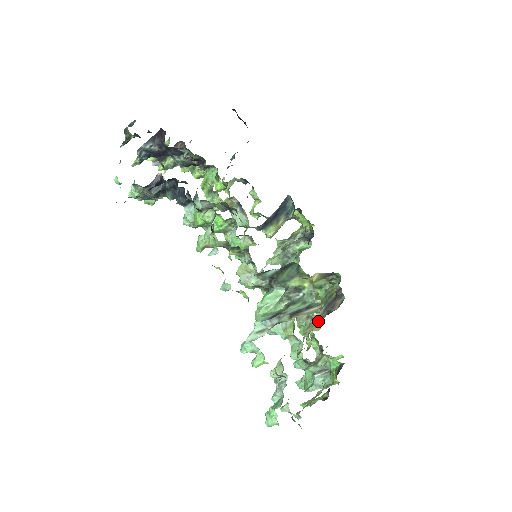
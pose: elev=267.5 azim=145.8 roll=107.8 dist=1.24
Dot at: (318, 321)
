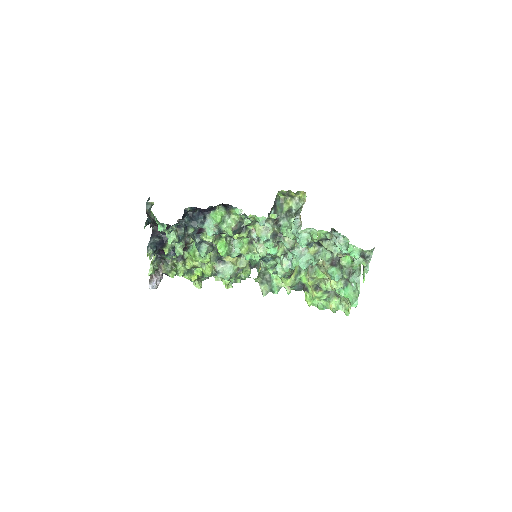
Dot at: occluded
